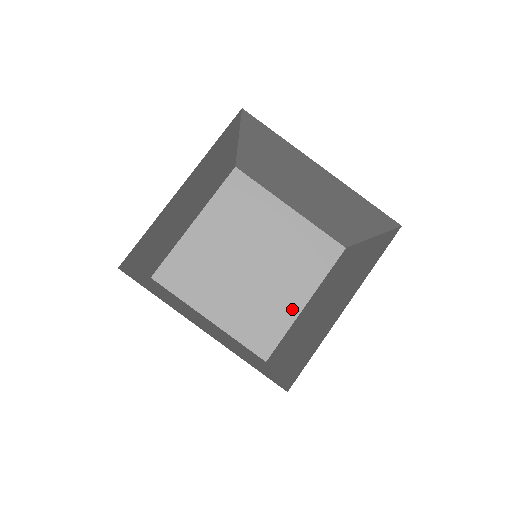
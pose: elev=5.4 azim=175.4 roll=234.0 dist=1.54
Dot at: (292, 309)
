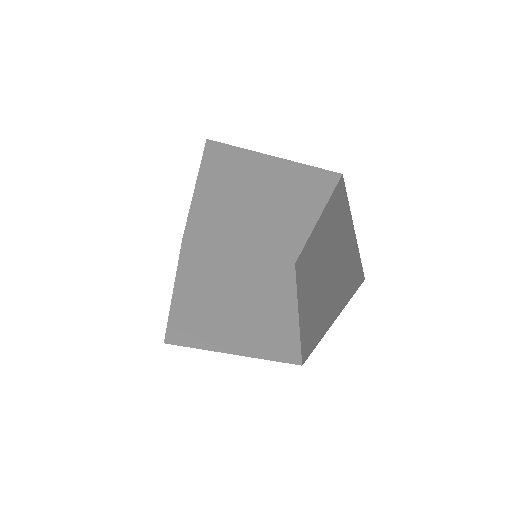
Dot at: (223, 345)
